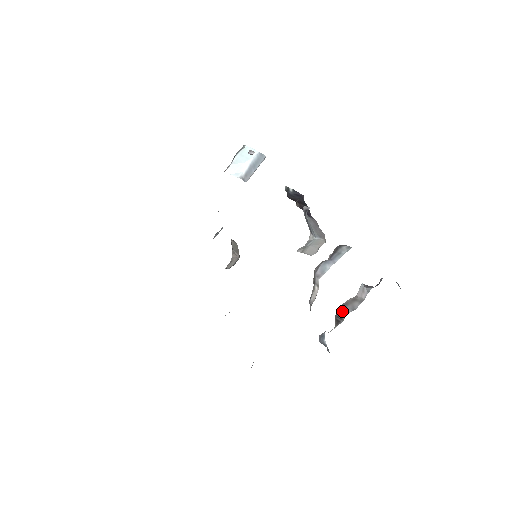
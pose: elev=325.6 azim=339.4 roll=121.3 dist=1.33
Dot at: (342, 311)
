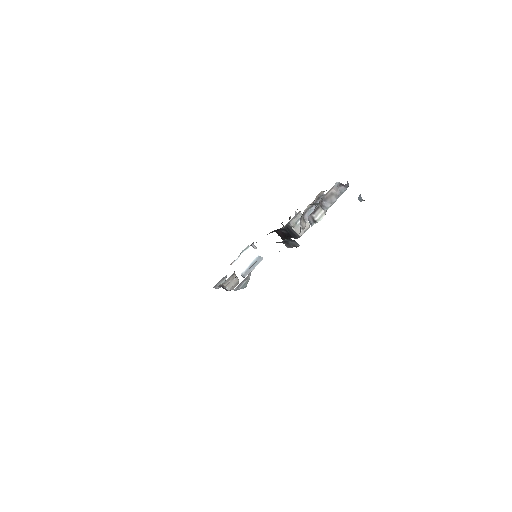
Dot at: (324, 205)
